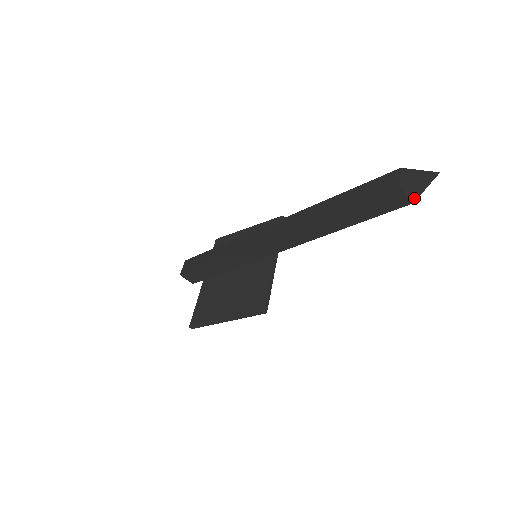
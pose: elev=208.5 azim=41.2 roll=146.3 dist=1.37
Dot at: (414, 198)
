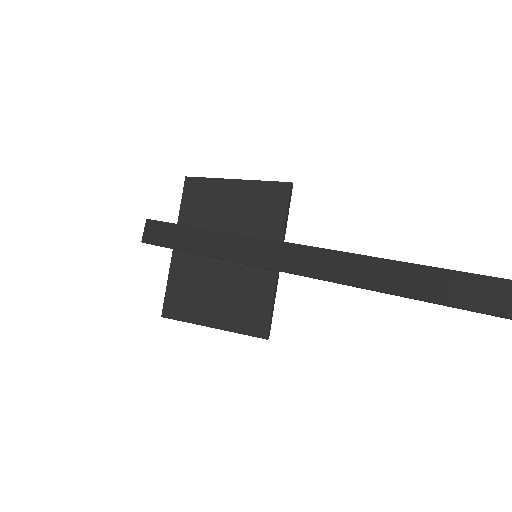
Dot at: out of frame
